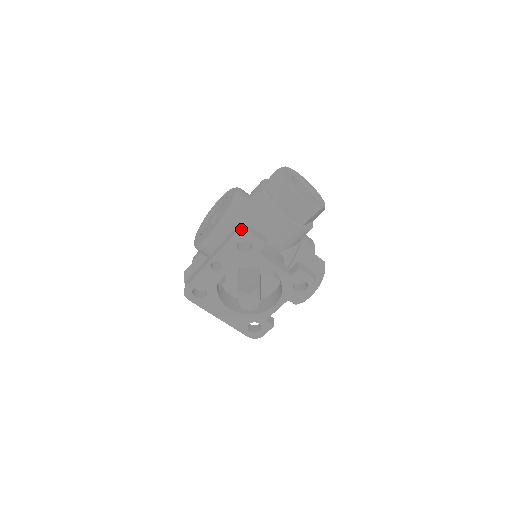
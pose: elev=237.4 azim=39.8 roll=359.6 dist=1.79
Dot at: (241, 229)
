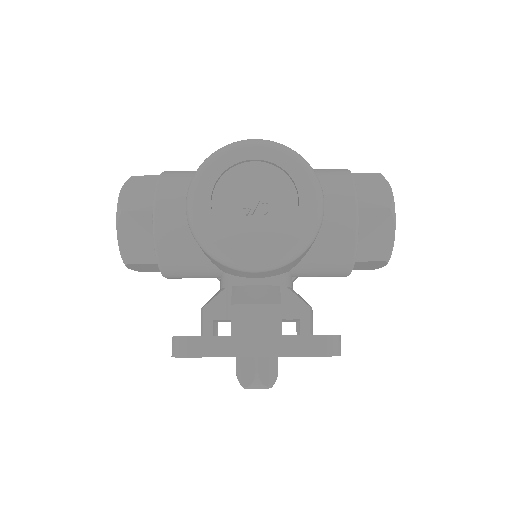
Dot at: (336, 350)
